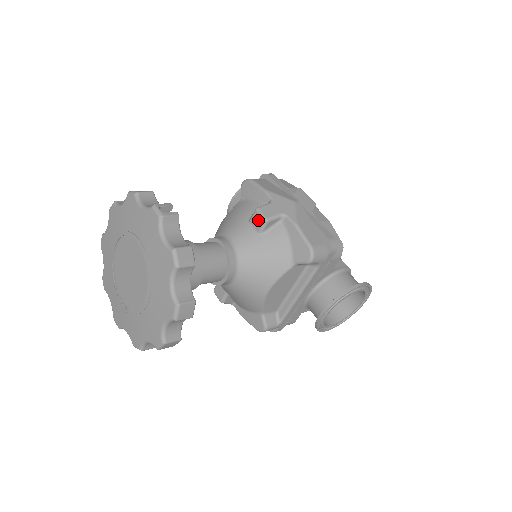
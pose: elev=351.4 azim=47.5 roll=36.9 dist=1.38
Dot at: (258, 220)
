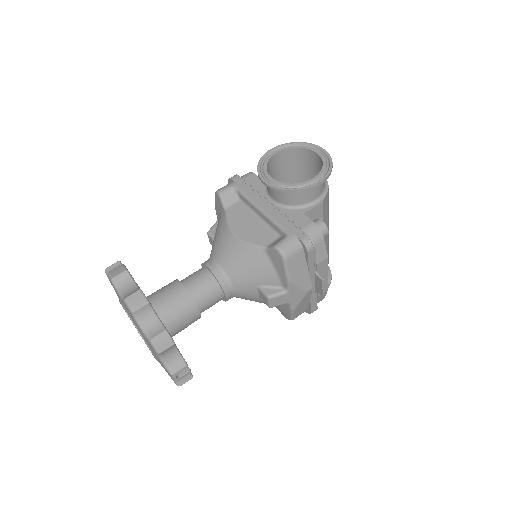
Dot at: (265, 300)
